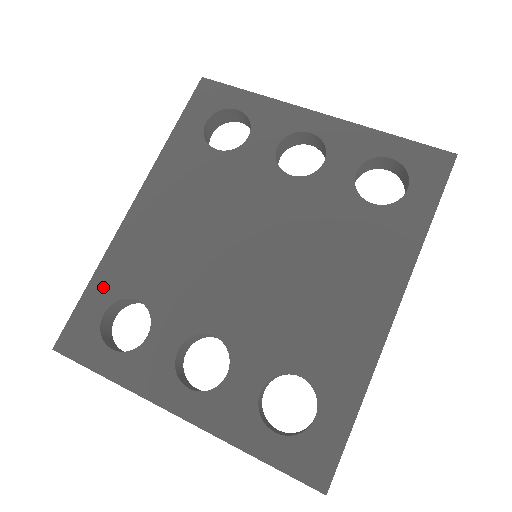
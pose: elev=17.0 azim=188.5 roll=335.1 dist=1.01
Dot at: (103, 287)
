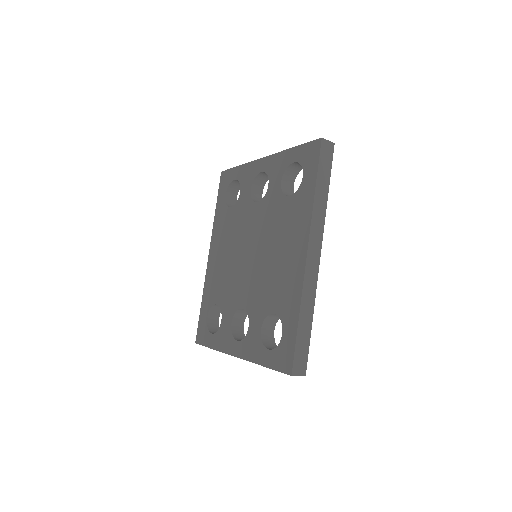
Dot at: (205, 304)
